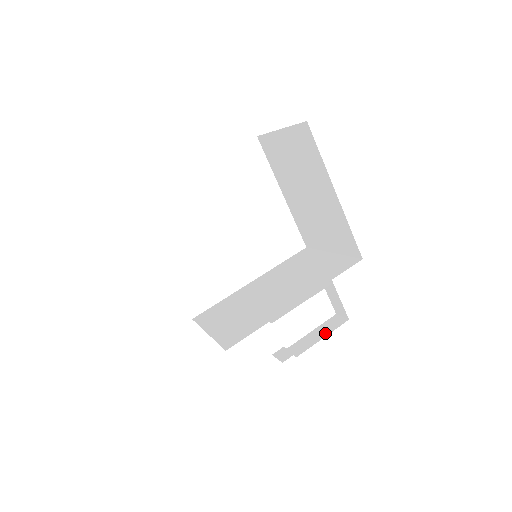
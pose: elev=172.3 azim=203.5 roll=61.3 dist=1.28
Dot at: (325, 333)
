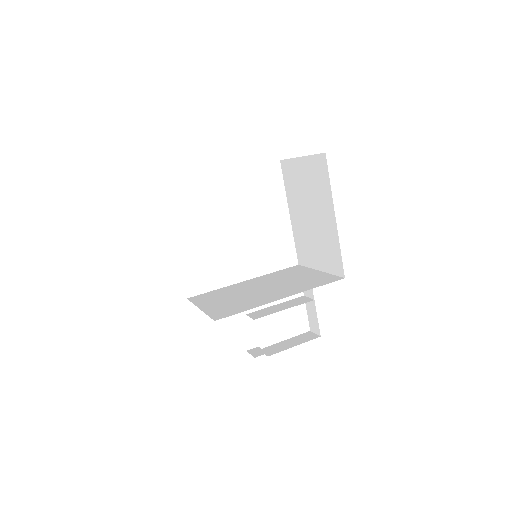
Dot at: (297, 343)
